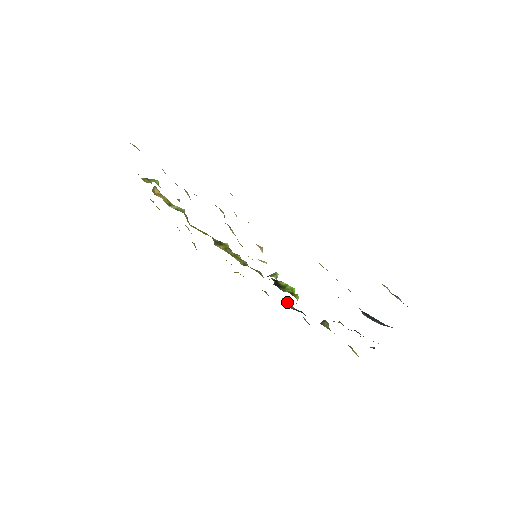
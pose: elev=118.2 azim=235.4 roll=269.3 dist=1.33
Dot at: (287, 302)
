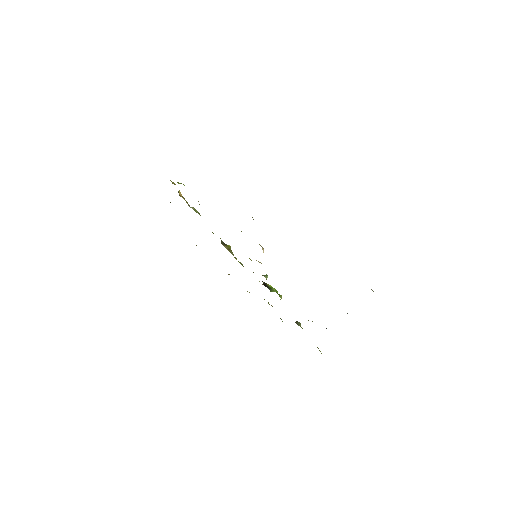
Dot at: occluded
